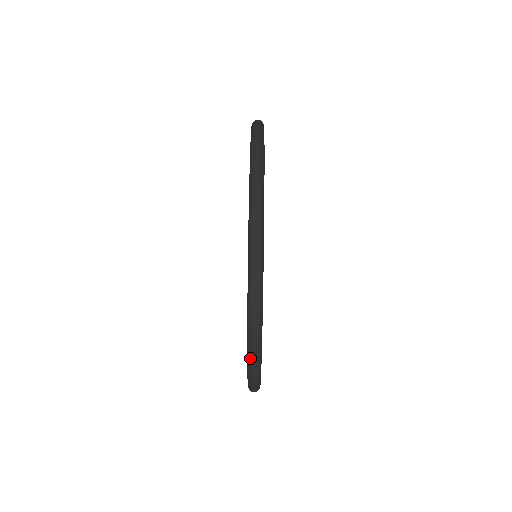
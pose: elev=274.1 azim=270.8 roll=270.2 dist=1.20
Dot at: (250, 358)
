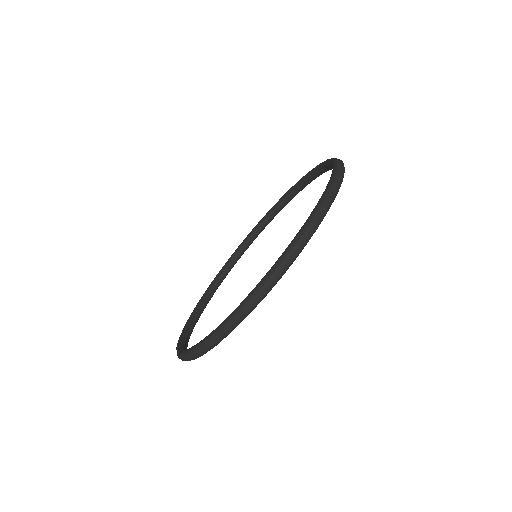
Dot at: occluded
